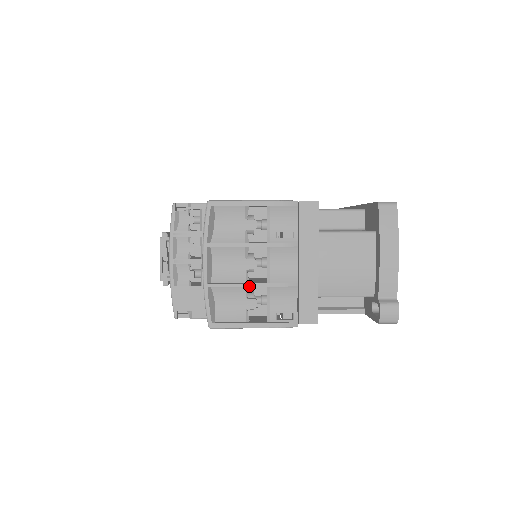
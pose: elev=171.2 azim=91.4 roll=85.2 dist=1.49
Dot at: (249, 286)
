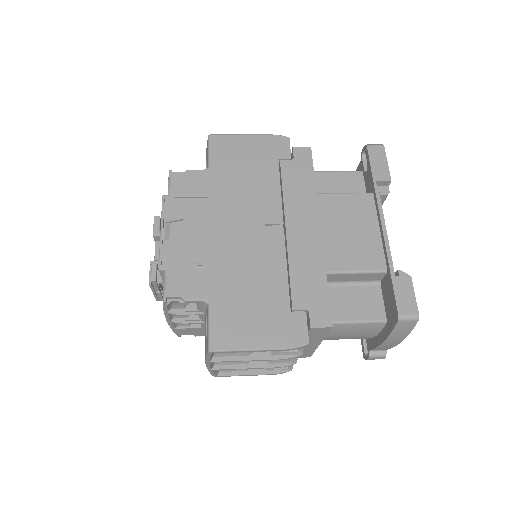
Dot at: occluded
